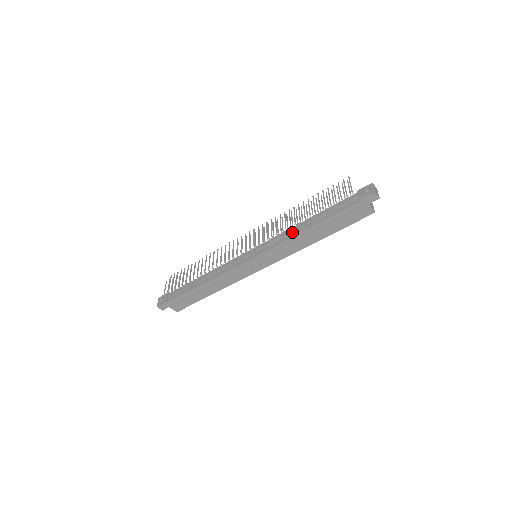
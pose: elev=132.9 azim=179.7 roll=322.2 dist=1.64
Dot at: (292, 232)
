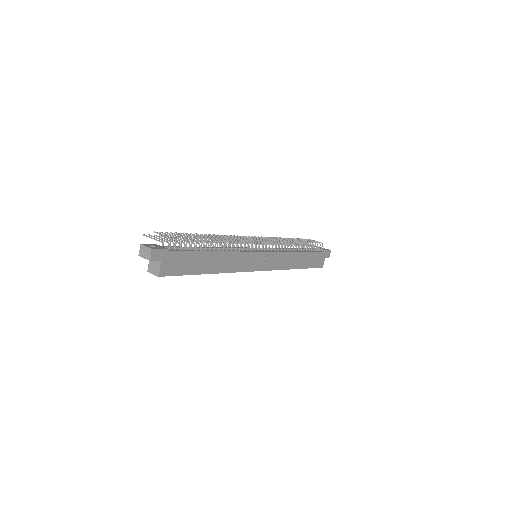
Dot at: (288, 249)
